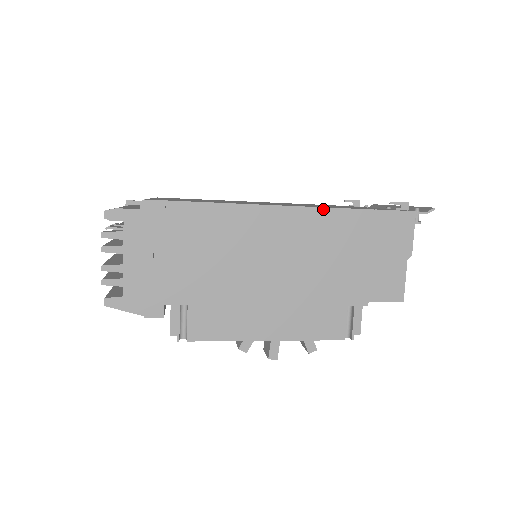
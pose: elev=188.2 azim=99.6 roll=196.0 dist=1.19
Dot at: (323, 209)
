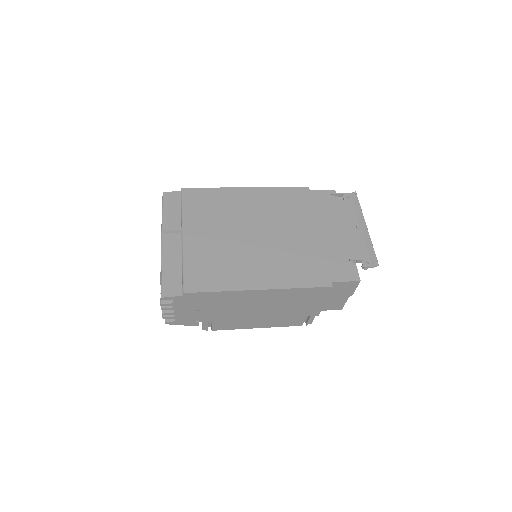
Dot at: (298, 289)
